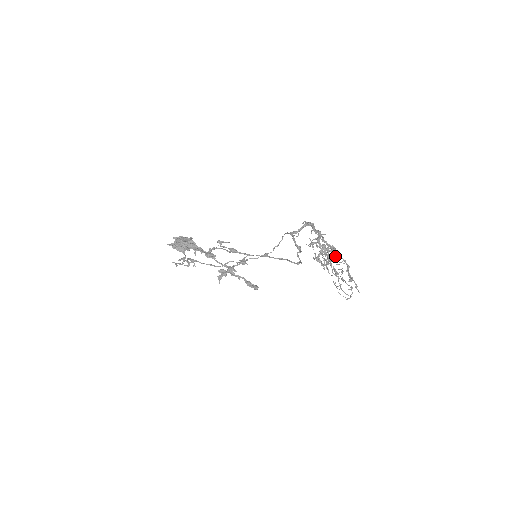
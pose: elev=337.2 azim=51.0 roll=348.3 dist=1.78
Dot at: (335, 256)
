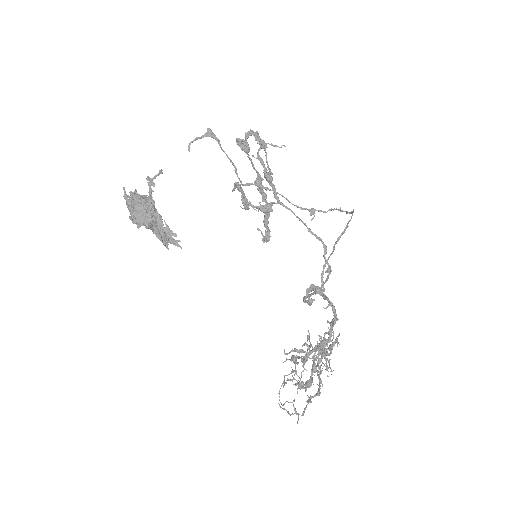
Dot at: (304, 388)
